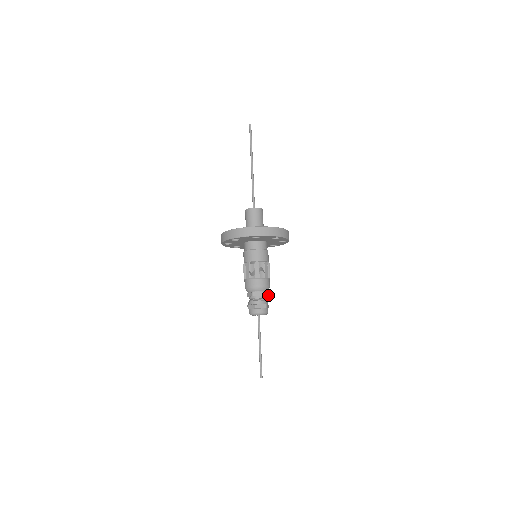
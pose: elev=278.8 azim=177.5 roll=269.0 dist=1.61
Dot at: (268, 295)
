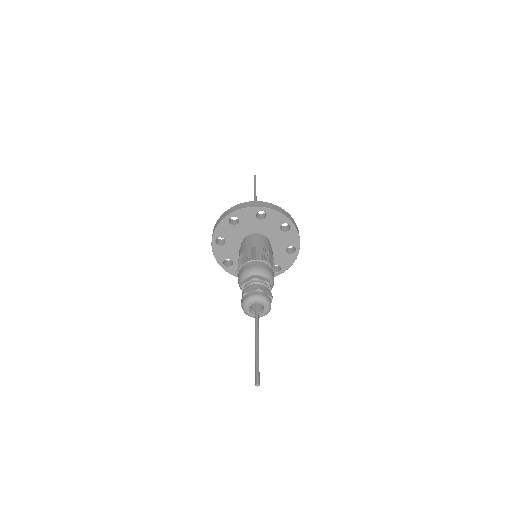
Dot at: (268, 282)
